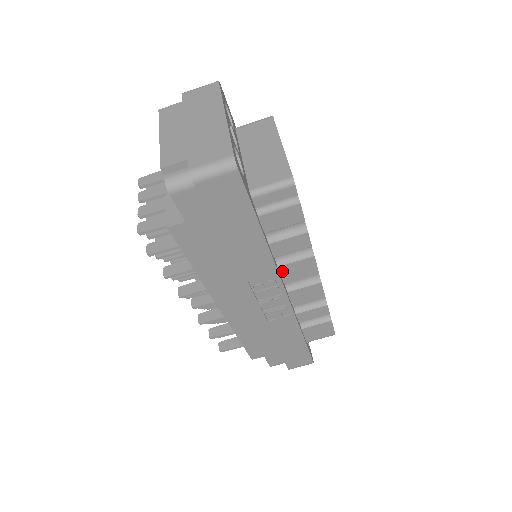
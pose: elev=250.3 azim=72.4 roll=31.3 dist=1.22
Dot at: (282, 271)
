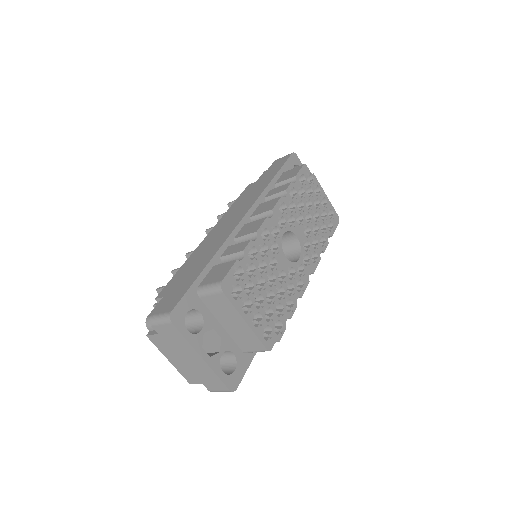
Dot at: occluded
